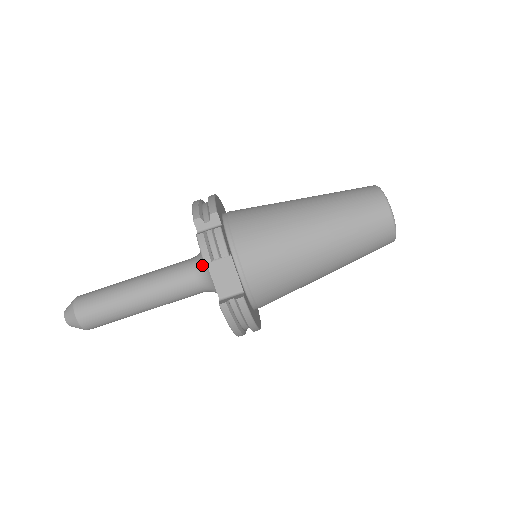
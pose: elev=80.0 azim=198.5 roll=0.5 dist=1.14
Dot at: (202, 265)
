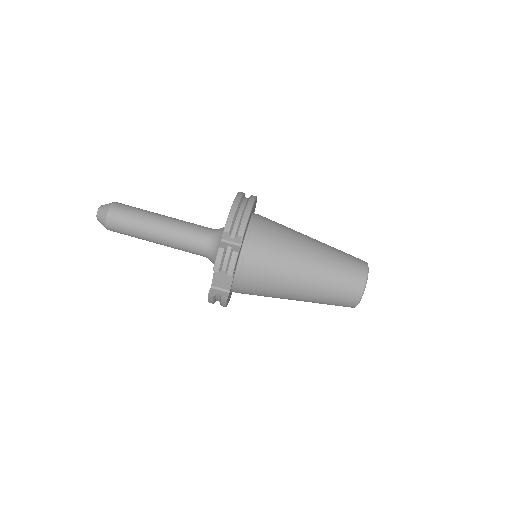
Dot at: (214, 247)
